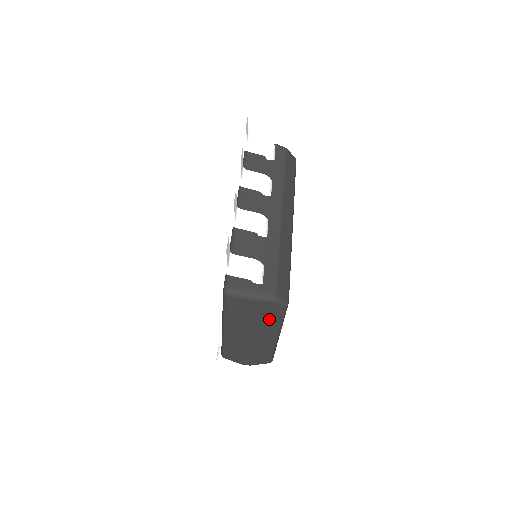
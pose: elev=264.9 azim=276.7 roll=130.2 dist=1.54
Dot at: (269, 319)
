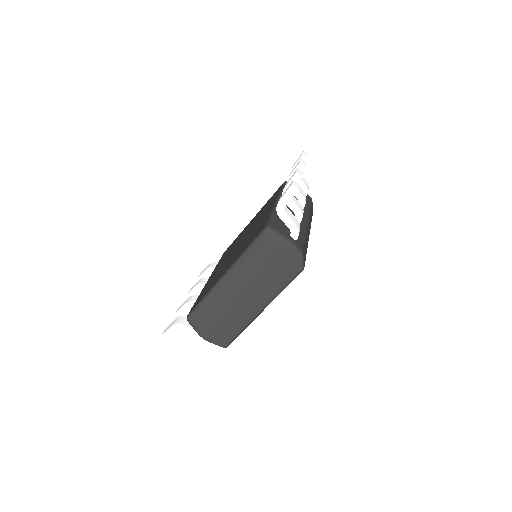
Dot at: (278, 278)
